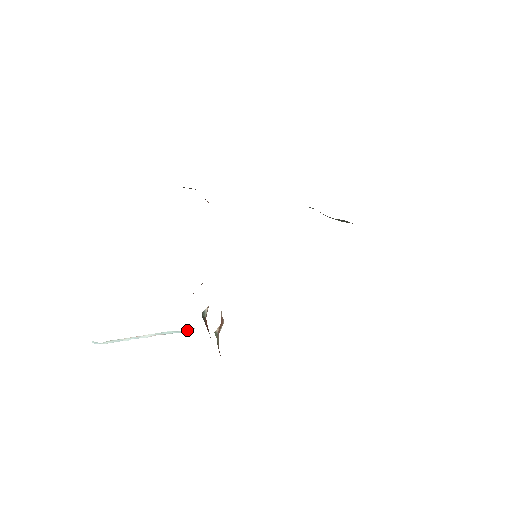
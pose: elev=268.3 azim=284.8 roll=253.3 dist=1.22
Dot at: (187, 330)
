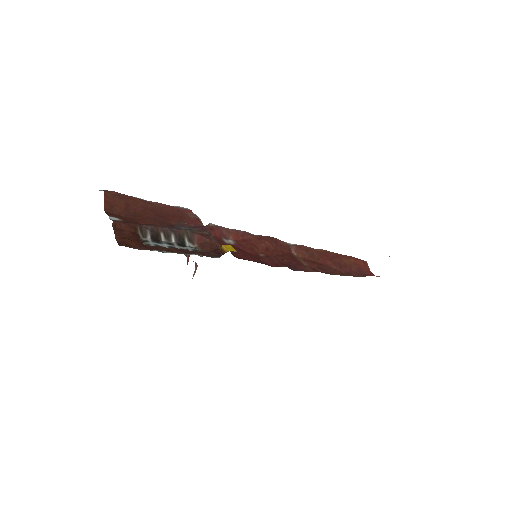
Dot at: occluded
